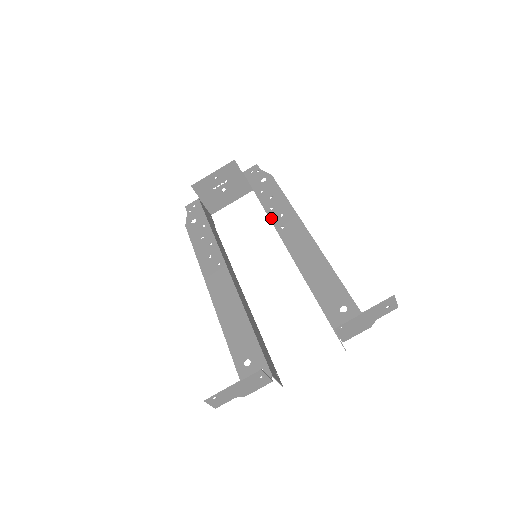
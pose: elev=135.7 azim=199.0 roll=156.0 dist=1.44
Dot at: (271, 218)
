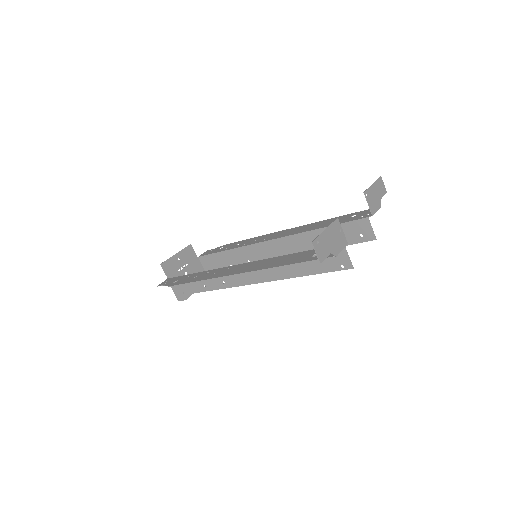
Dot at: (249, 244)
